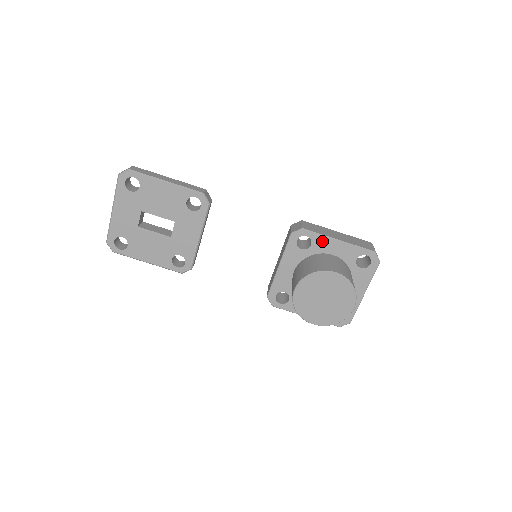
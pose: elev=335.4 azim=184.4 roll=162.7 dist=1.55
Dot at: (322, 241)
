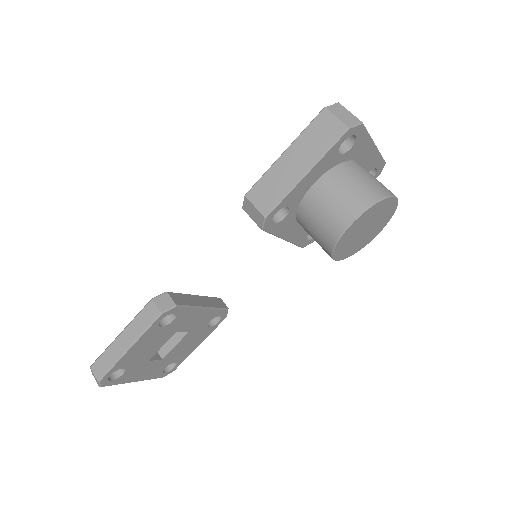
Dot at: (293, 195)
